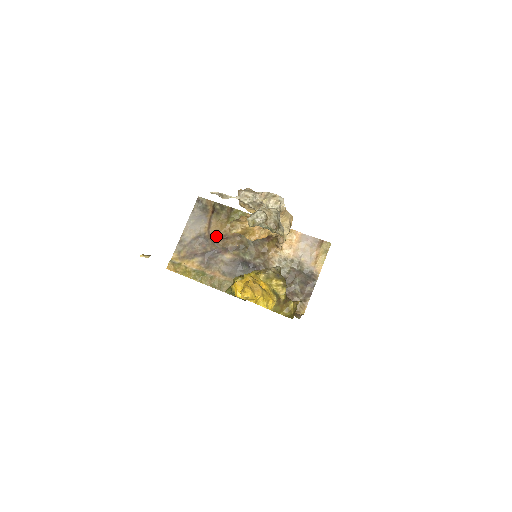
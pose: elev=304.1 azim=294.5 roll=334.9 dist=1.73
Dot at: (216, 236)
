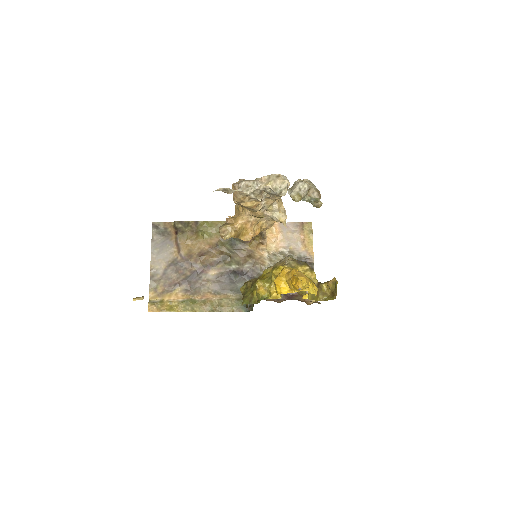
Dot at: (191, 256)
